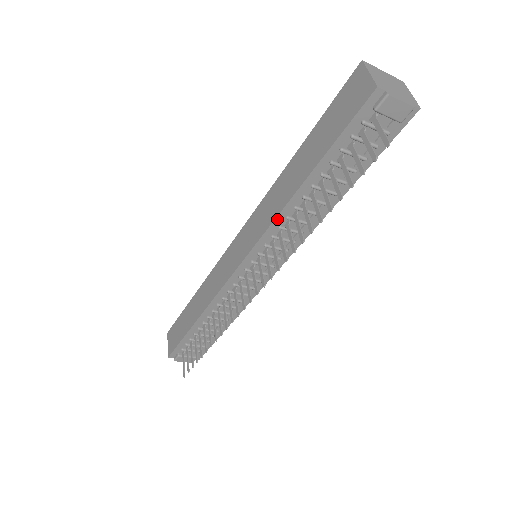
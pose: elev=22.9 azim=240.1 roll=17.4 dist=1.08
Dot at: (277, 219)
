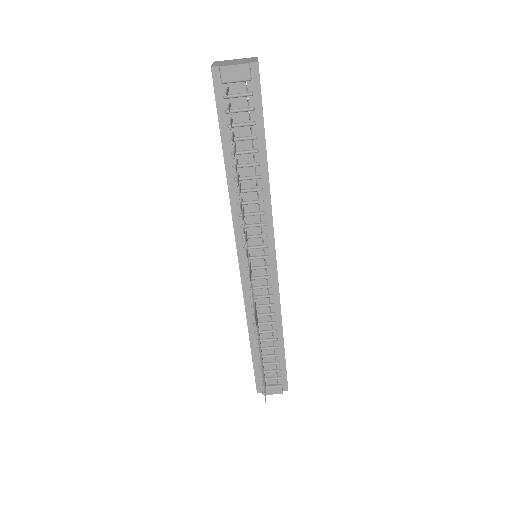
Dot at: (233, 209)
